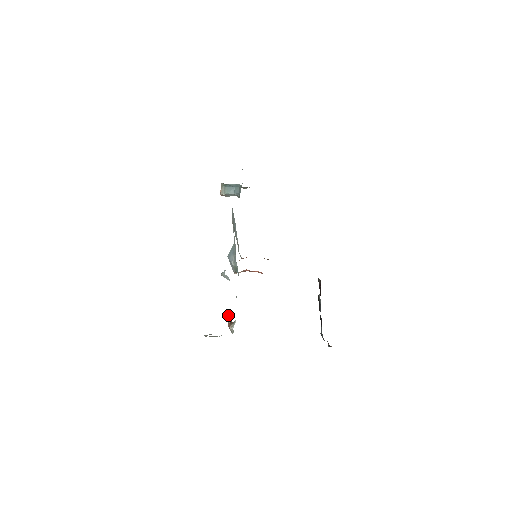
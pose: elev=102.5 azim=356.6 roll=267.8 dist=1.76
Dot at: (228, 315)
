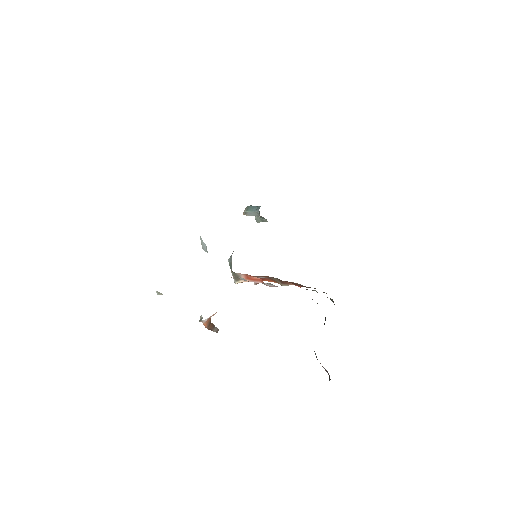
Dot at: occluded
